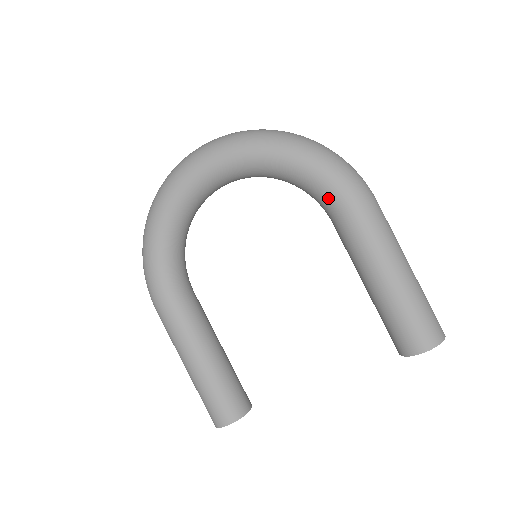
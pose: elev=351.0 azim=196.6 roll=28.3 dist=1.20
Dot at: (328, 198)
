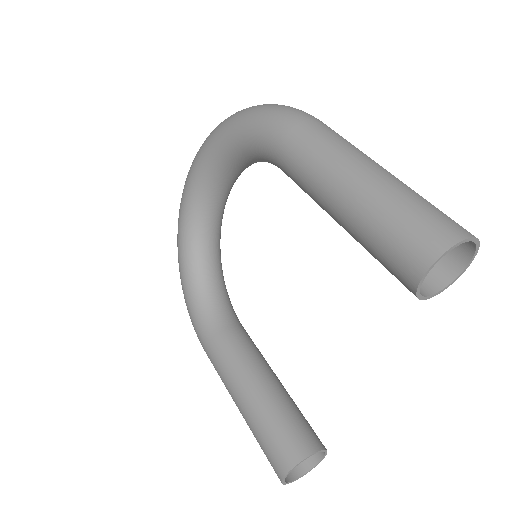
Dot at: (261, 149)
